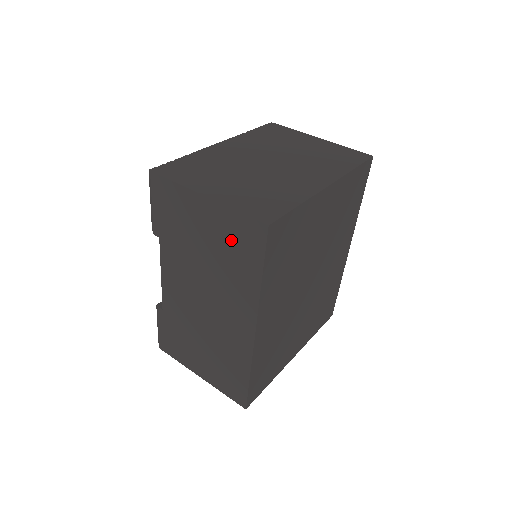
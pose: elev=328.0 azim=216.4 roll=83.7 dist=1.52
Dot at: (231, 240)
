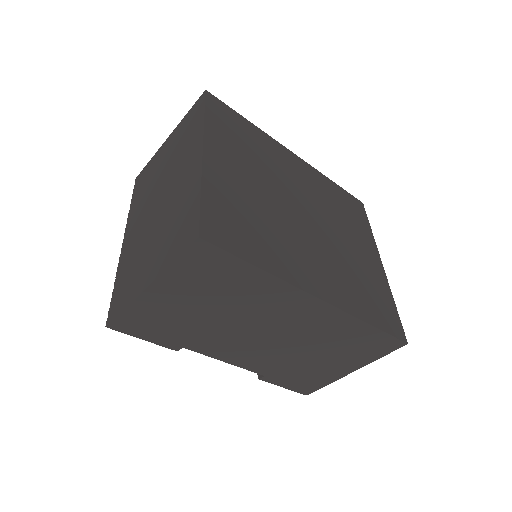
Dot at: (205, 281)
